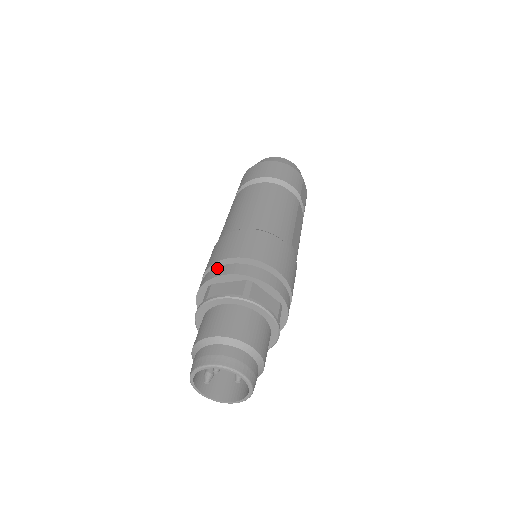
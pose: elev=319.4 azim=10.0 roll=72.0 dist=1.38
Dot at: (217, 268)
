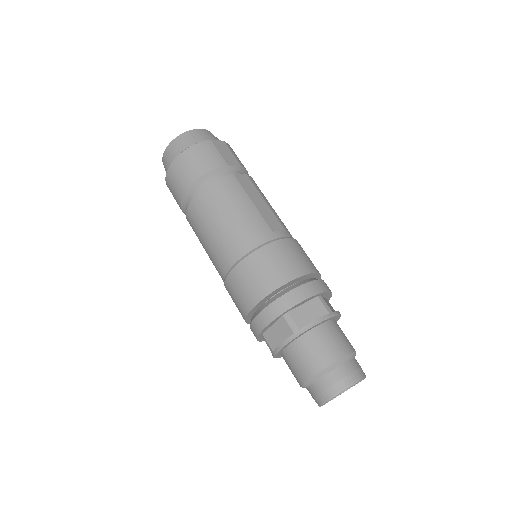
Dot at: (253, 322)
